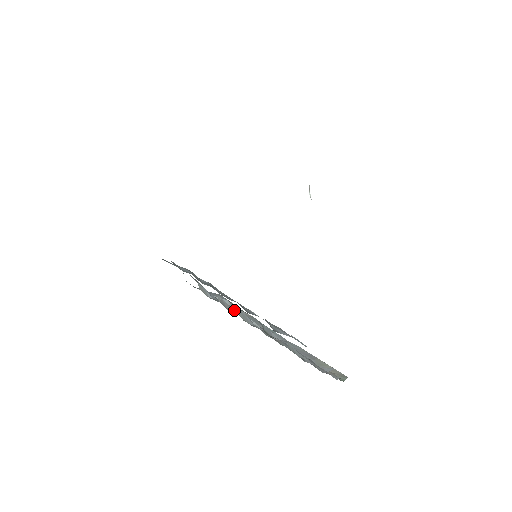
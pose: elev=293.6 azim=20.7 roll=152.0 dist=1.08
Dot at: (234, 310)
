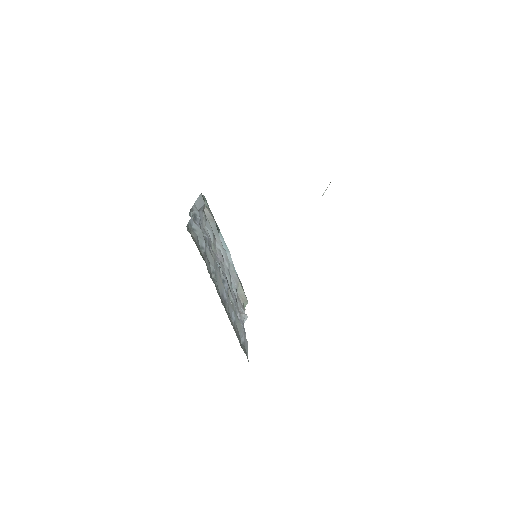
Dot at: occluded
